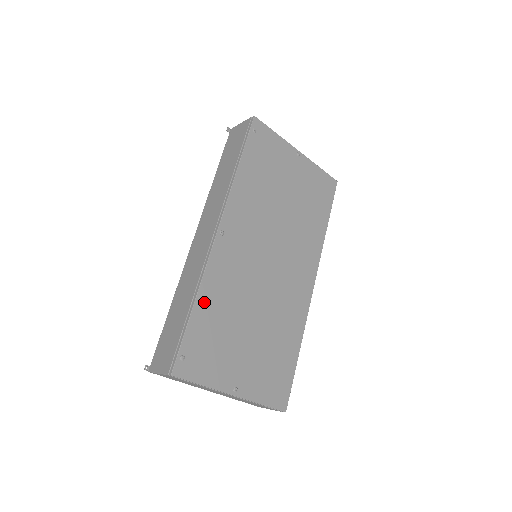
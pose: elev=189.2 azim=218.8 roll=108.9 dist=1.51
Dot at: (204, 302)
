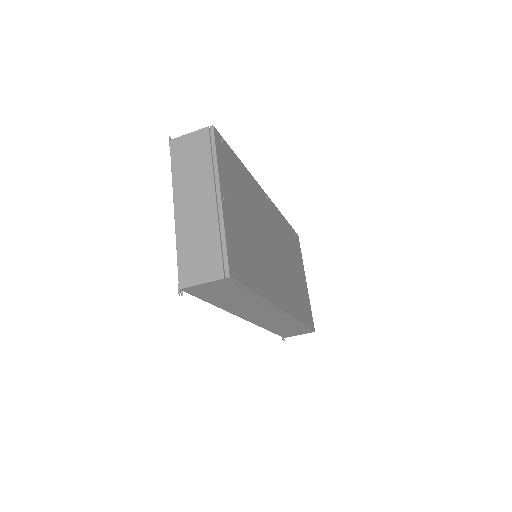
Dot at: (244, 172)
